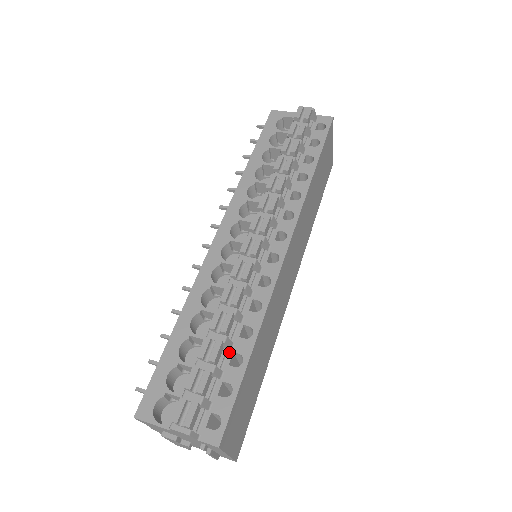
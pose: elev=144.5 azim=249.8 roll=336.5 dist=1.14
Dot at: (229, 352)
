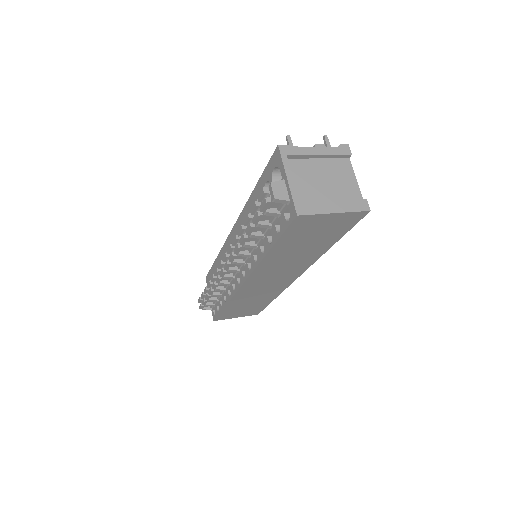
Dot at: (221, 297)
